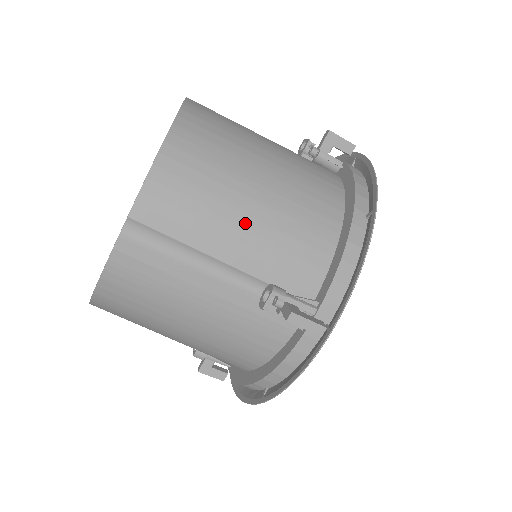
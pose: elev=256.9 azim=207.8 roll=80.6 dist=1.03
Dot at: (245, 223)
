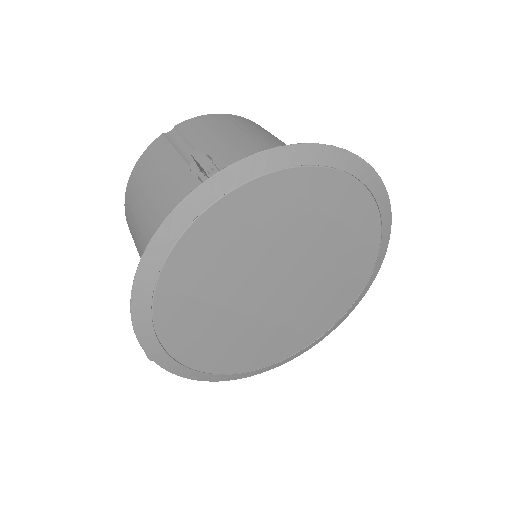
Dot at: (232, 141)
